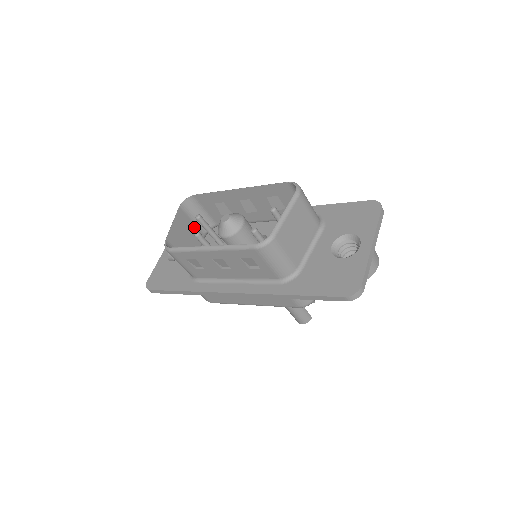
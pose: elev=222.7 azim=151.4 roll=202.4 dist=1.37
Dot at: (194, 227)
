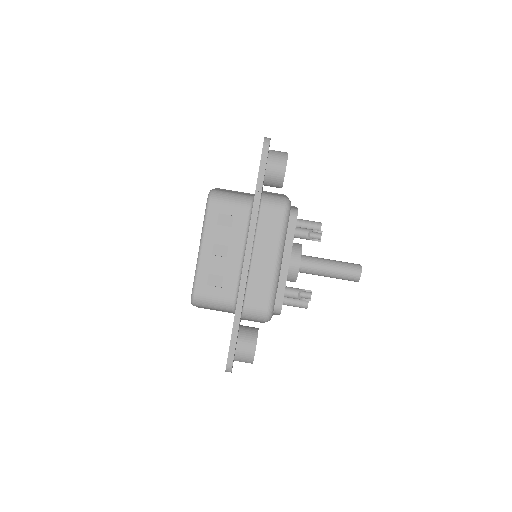
Dot at: occluded
